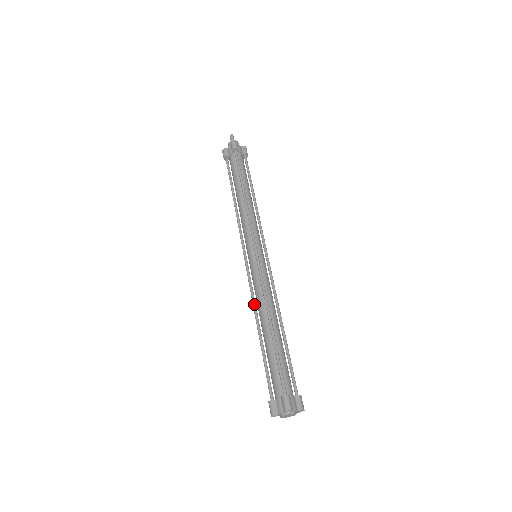
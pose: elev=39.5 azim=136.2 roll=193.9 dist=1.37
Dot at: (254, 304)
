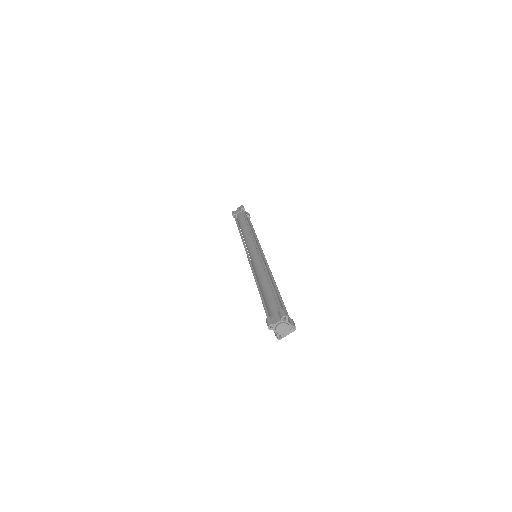
Dot at: (255, 274)
